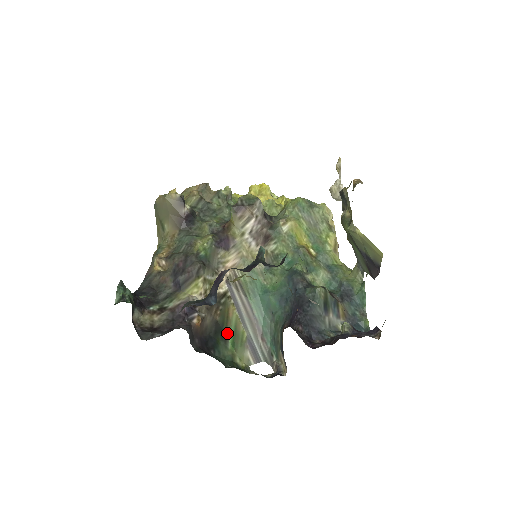
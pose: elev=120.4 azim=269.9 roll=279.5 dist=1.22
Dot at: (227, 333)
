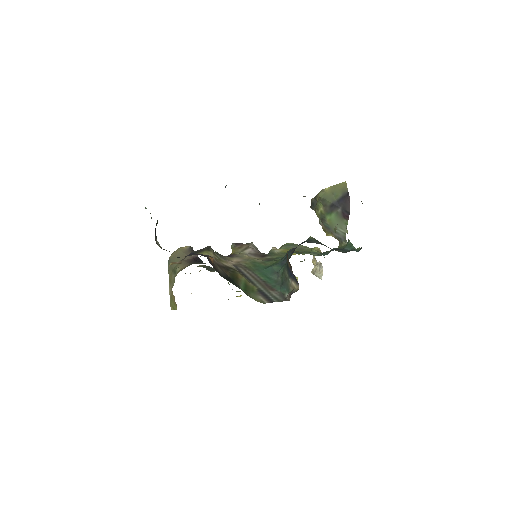
Dot at: (238, 284)
